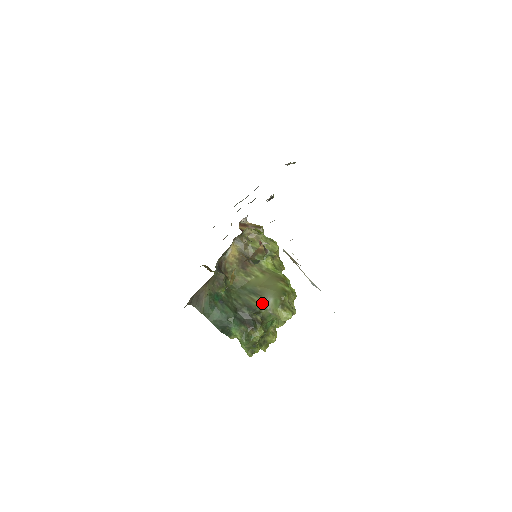
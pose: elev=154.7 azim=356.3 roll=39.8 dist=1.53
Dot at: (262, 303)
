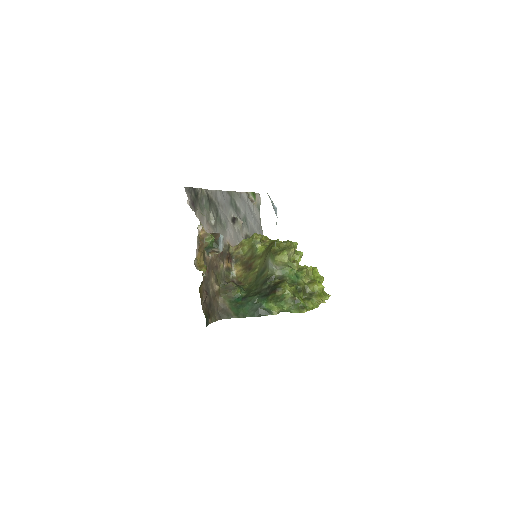
Dot at: (269, 270)
